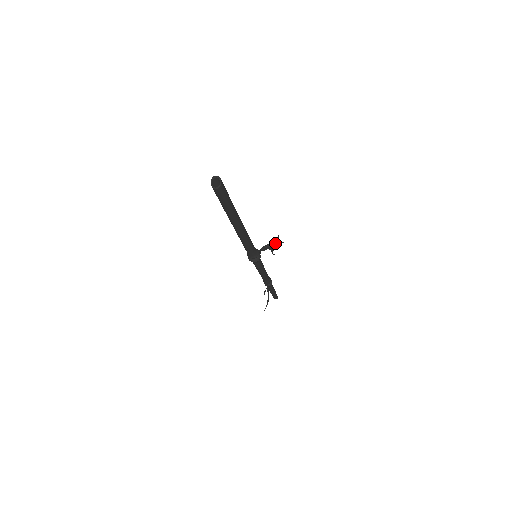
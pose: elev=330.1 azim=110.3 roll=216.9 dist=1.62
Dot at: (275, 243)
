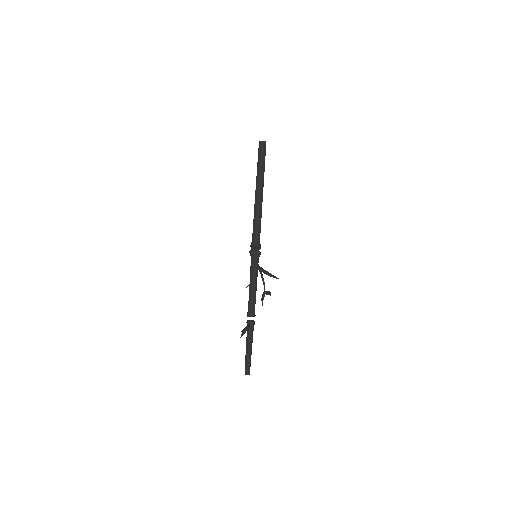
Dot at: (271, 275)
